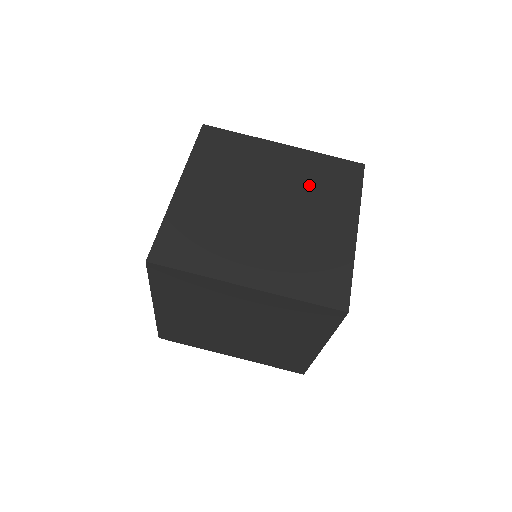
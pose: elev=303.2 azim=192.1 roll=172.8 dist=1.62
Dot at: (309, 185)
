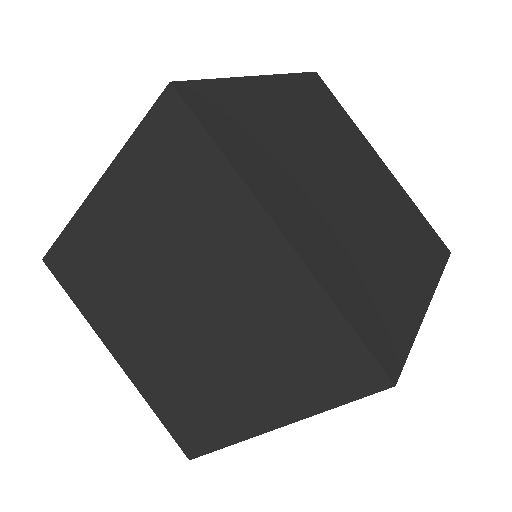
Dot at: (171, 224)
